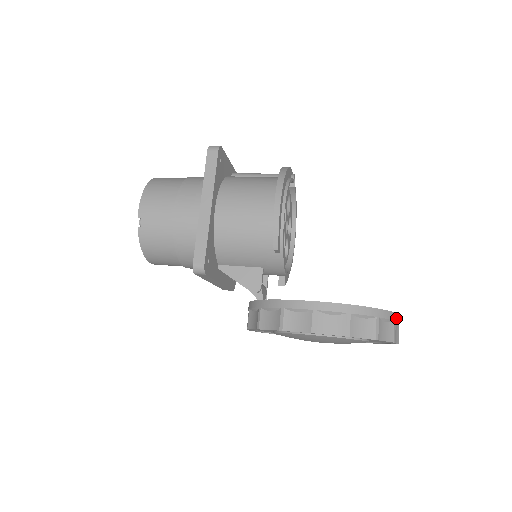
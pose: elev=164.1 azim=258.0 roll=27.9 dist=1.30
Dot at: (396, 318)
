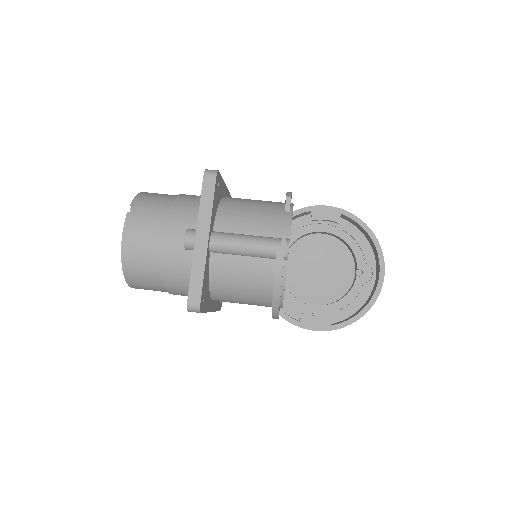
Dot at: occluded
